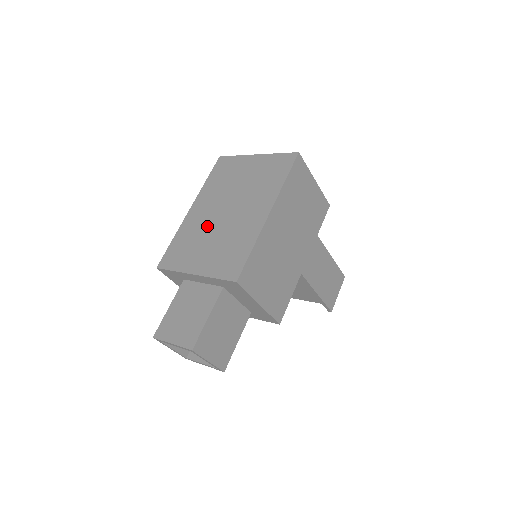
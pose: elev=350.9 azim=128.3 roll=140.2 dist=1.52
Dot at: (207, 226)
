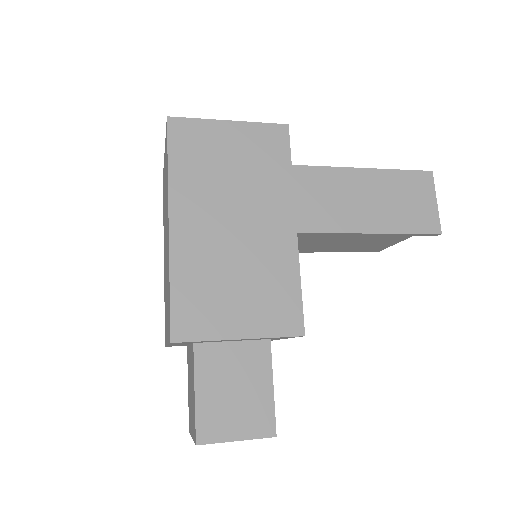
Dot at: (165, 274)
